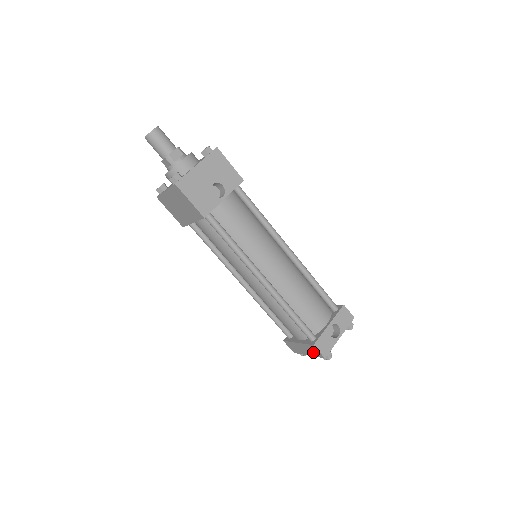
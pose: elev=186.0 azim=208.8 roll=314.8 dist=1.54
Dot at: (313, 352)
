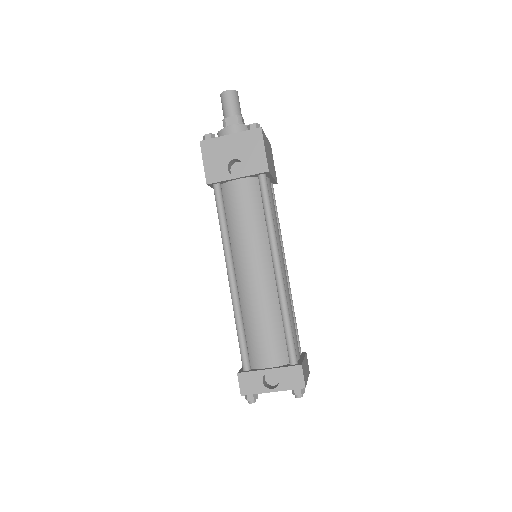
Dot at: occluded
